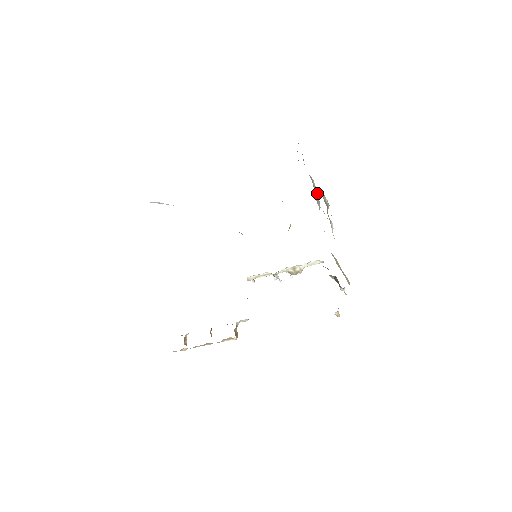
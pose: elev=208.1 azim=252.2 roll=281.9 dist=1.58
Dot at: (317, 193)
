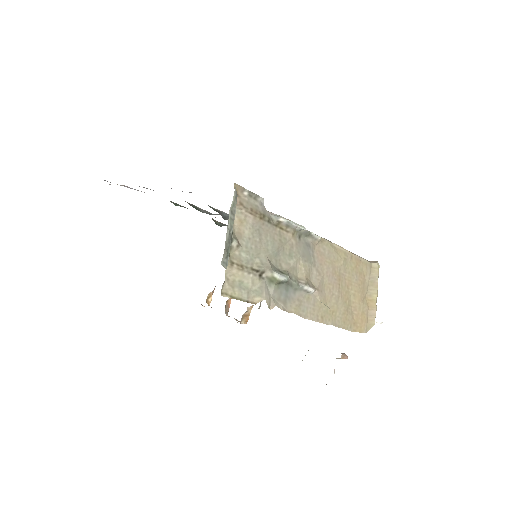
Dot at: (301, 228)
